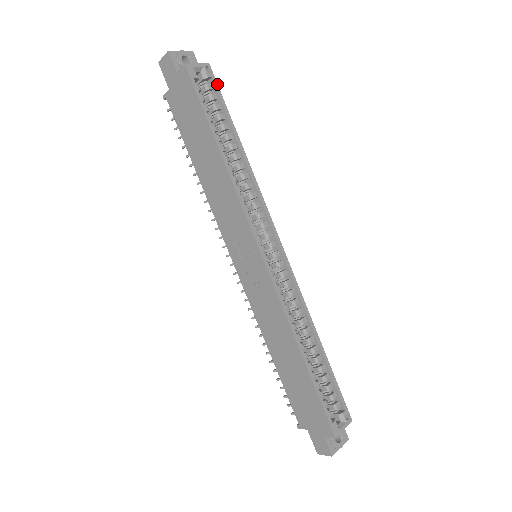
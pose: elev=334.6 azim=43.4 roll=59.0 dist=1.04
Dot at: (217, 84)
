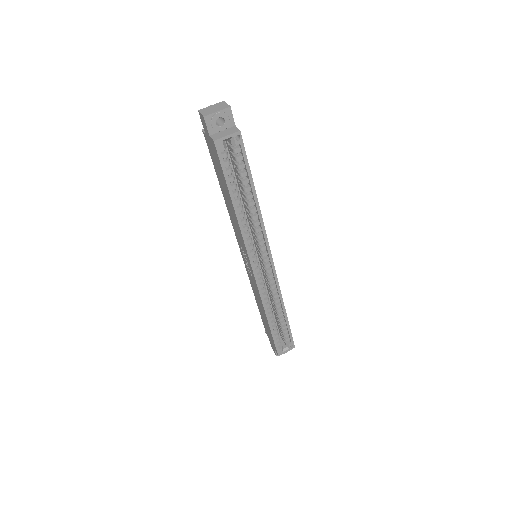
Dot at: (244, 149)
